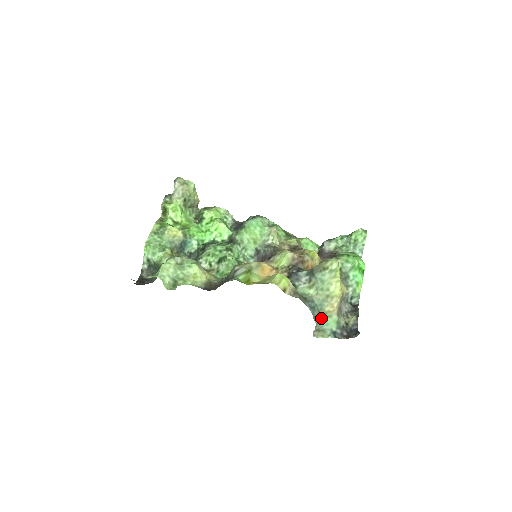
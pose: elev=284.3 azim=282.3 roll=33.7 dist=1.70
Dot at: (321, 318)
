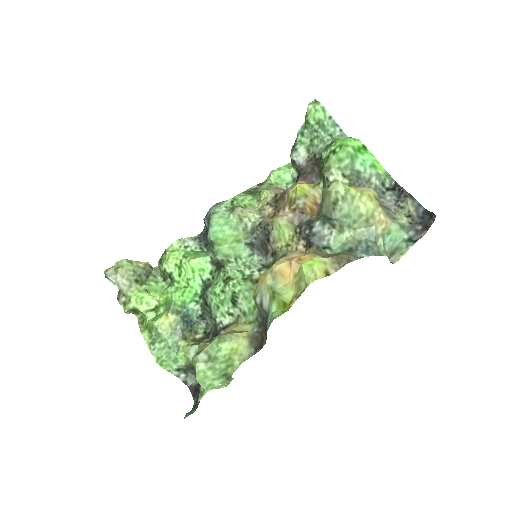
Dot at: (383, 243)
